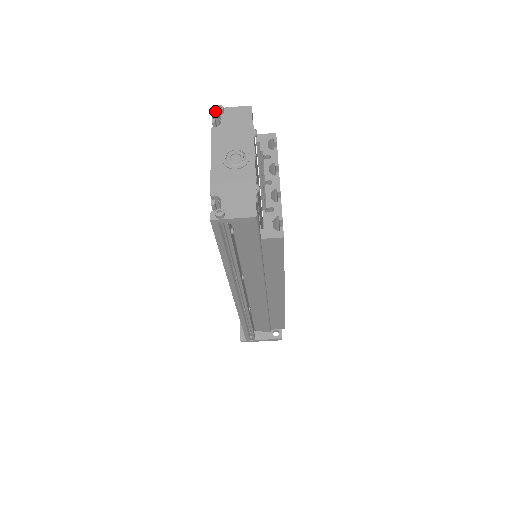
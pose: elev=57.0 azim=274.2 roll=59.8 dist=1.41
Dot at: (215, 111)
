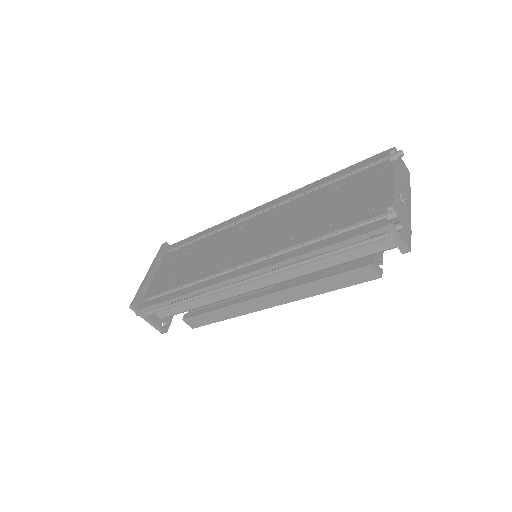
Dot at: (397, 151)
